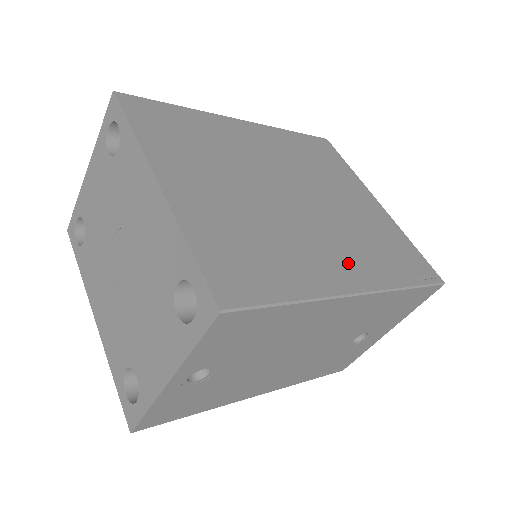
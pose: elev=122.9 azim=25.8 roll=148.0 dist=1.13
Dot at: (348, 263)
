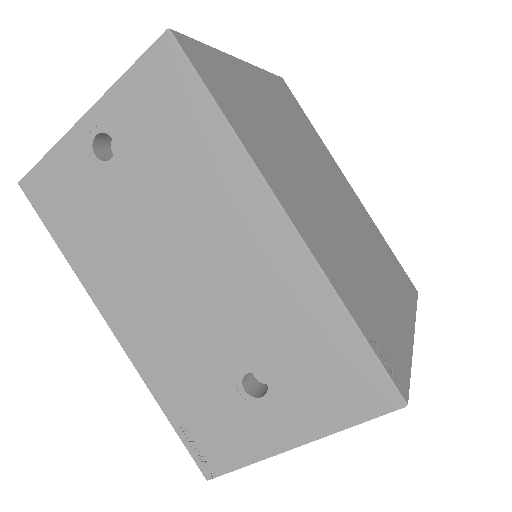
Dot at: (310, 223)
